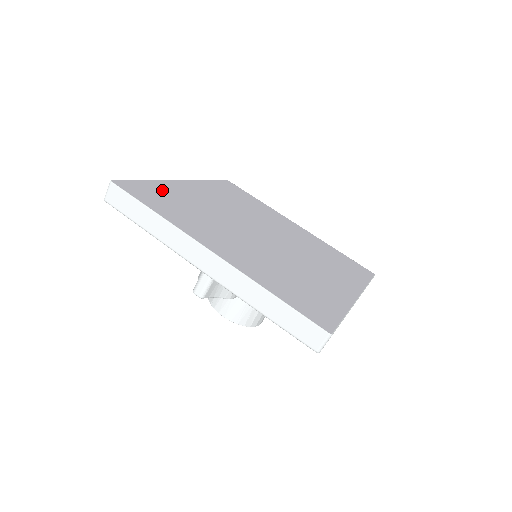
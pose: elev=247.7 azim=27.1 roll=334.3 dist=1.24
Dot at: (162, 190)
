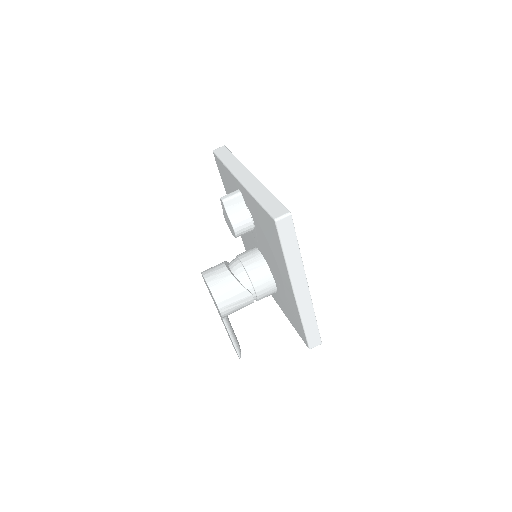
Dot at: occluded
